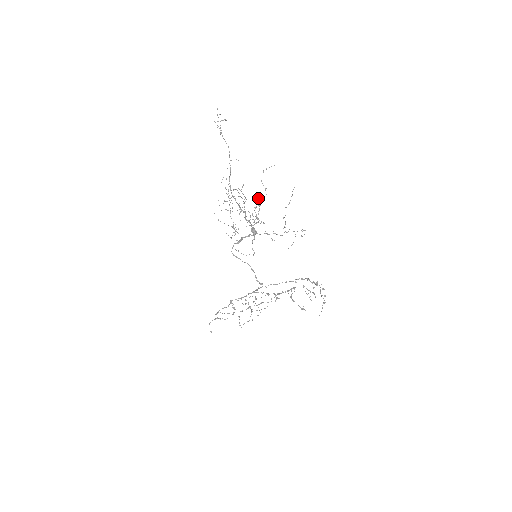
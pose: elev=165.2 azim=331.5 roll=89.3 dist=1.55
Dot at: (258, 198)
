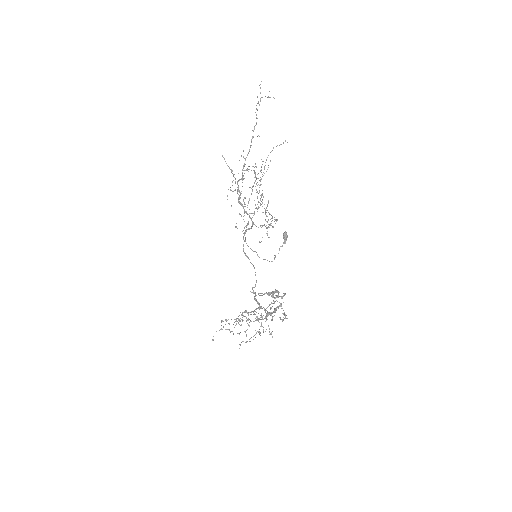
Dot at: occluded
